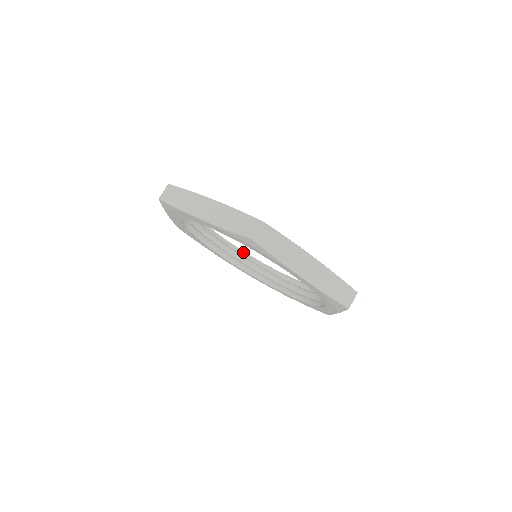
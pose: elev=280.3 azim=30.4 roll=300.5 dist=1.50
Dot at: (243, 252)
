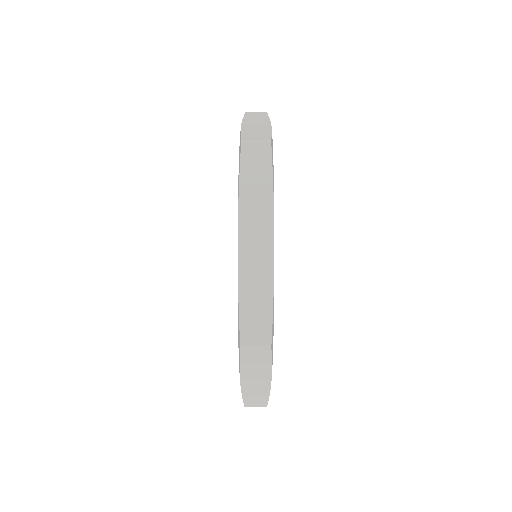
Dot at: occluded
